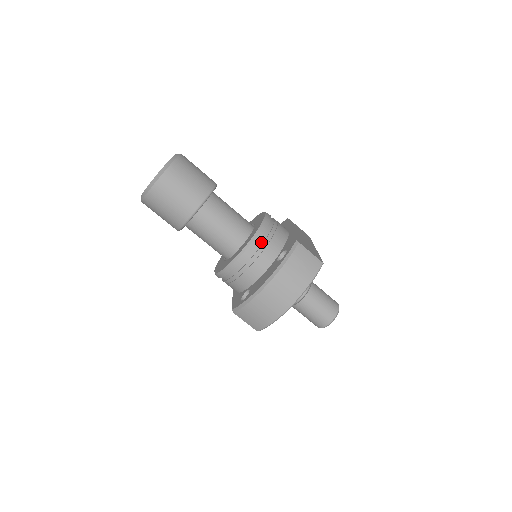
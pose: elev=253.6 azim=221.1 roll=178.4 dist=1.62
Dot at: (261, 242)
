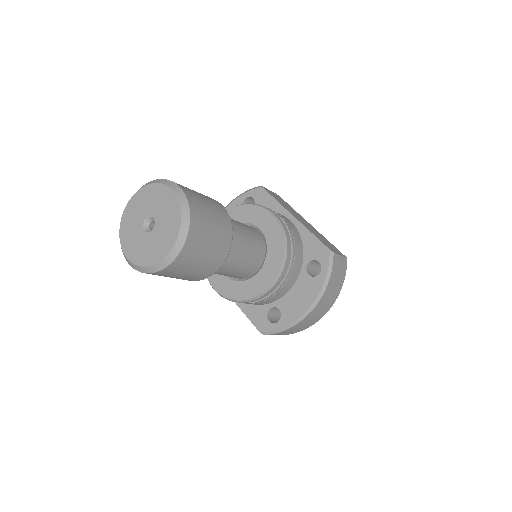
Dot at: (289, 260)
